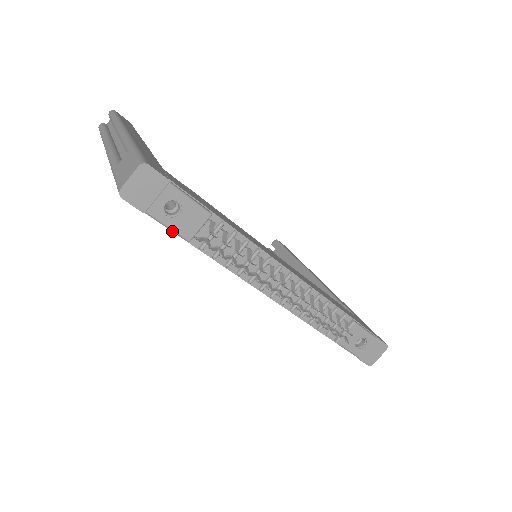
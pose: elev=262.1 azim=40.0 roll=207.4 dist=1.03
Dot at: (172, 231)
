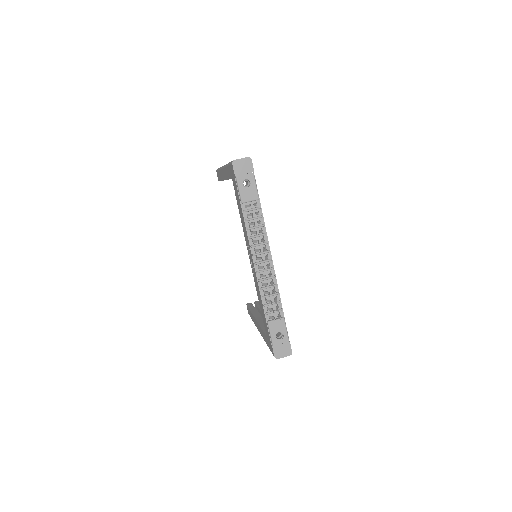
Dot at: (238, 194)
